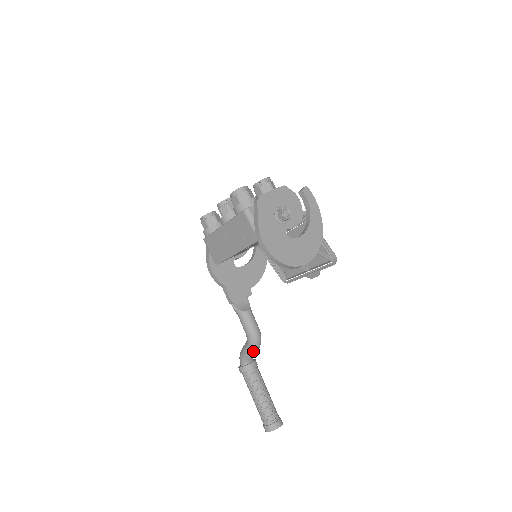
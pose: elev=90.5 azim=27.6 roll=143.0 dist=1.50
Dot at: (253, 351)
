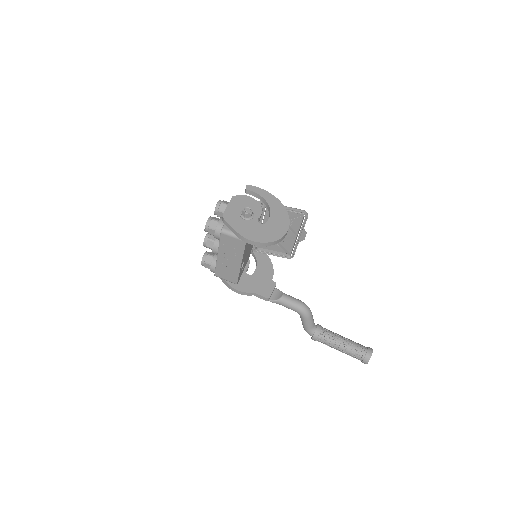
Dot at: (310, 318)
